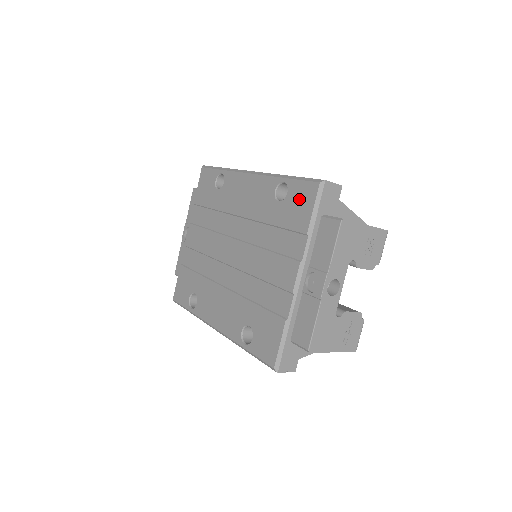
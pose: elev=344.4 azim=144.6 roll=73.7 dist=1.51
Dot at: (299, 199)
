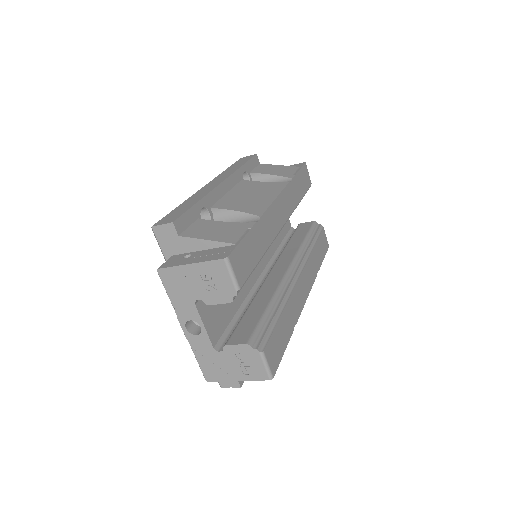
Dot at: occluded
